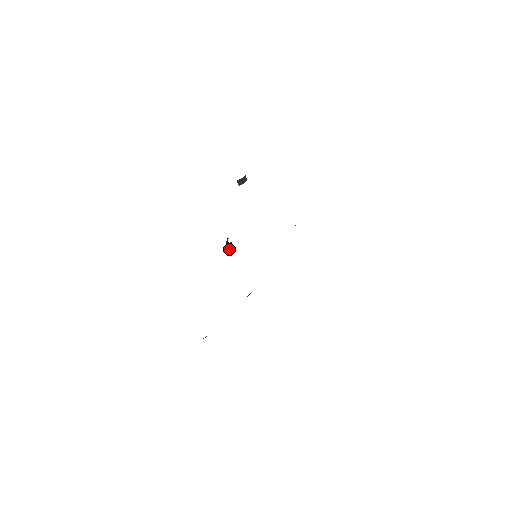
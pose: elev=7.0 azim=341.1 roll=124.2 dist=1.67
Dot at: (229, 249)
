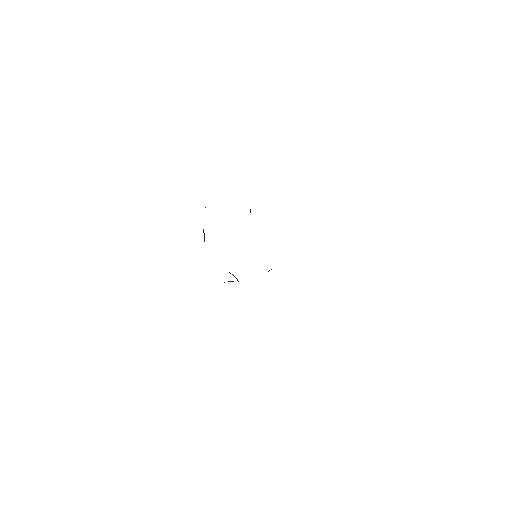
Dot at: occluded
